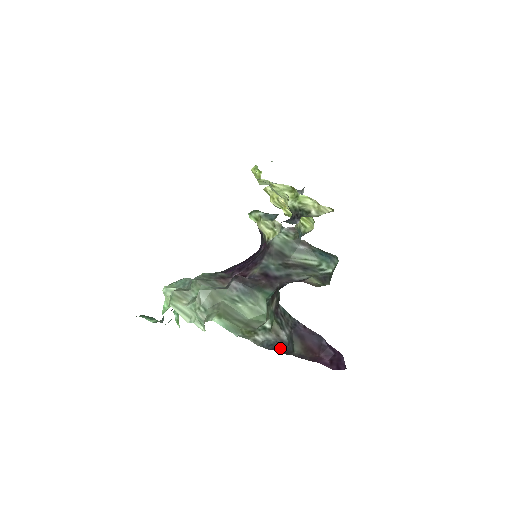
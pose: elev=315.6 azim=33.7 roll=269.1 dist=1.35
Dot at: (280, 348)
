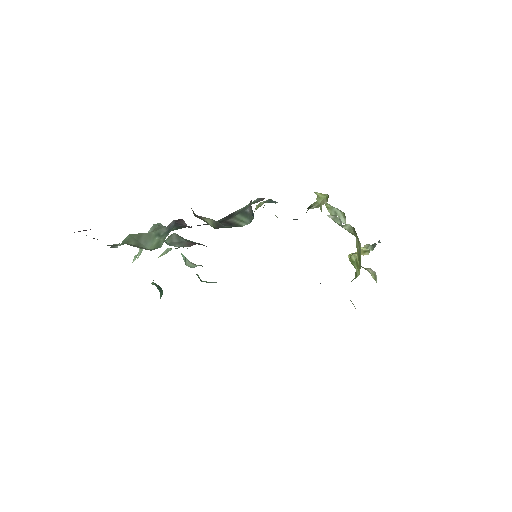
Dot at: (108, 245)
